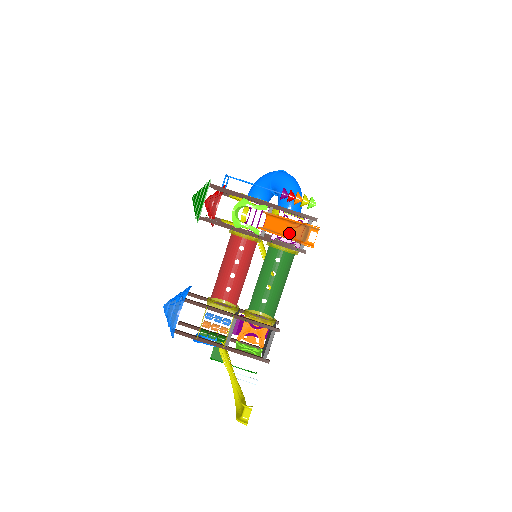
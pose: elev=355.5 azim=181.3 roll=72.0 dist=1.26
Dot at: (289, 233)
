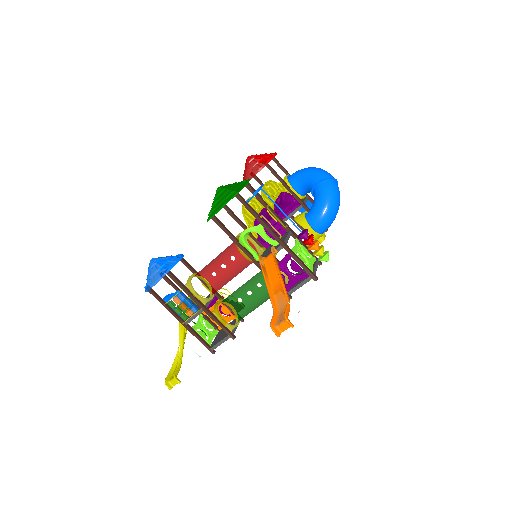
Dot at: (276, 293)
